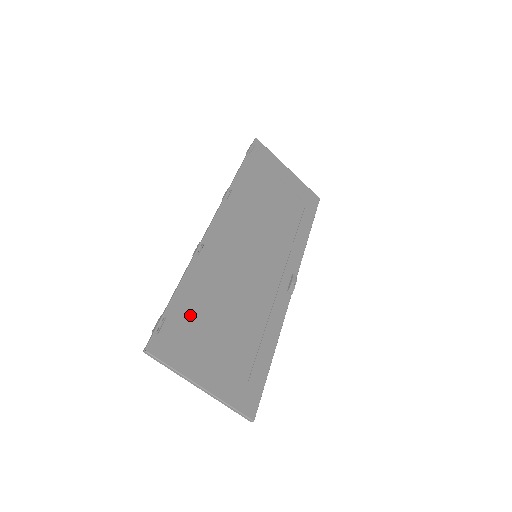
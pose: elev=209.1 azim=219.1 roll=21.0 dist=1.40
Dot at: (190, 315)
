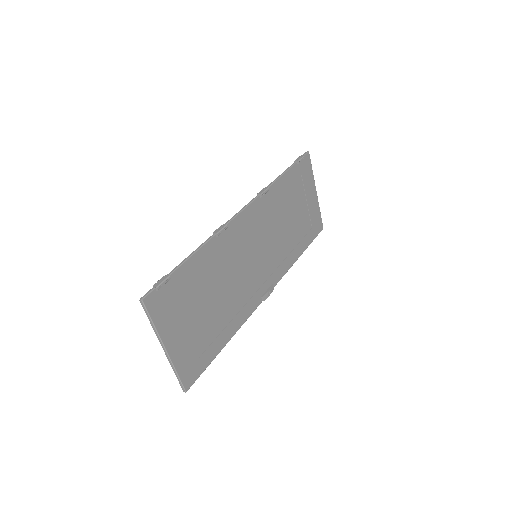
Dot at: (187, 284)
